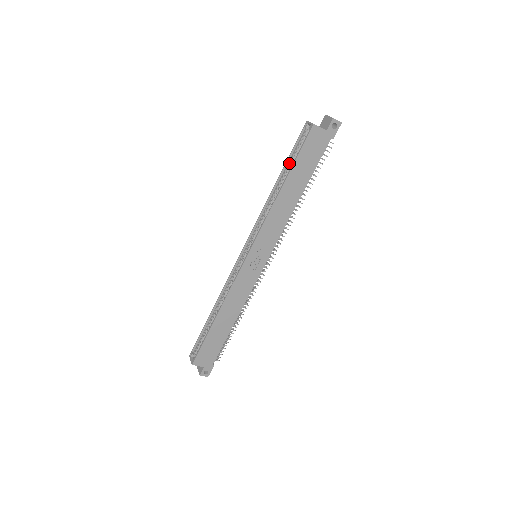
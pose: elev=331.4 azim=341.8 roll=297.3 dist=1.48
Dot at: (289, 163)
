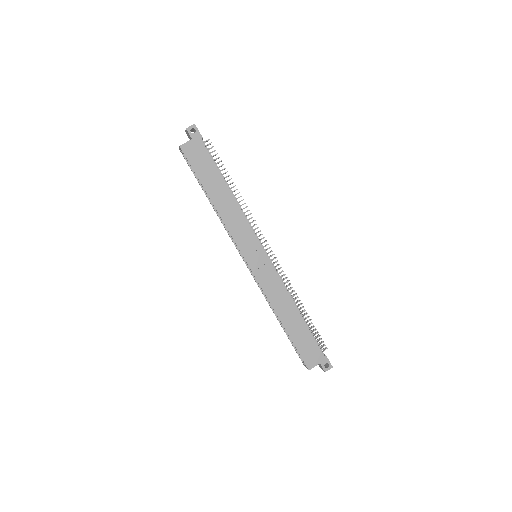
Dot at: occluded
